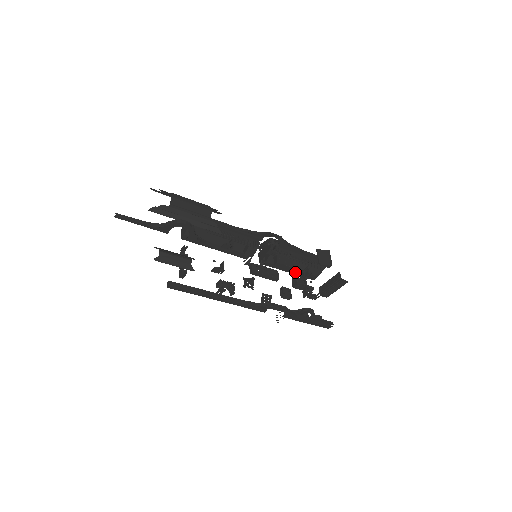
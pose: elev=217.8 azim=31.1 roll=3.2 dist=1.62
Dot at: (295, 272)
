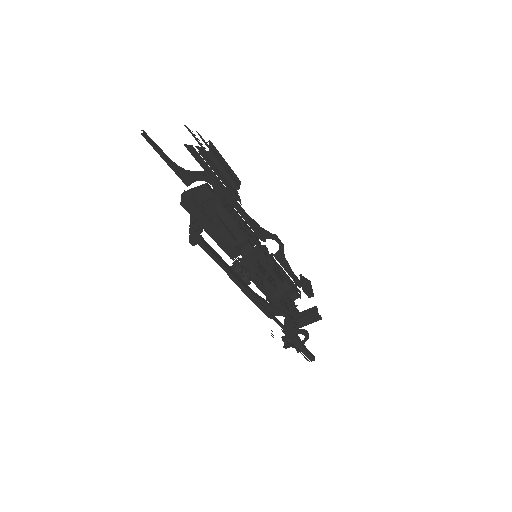
Dot at: (268, 293)
